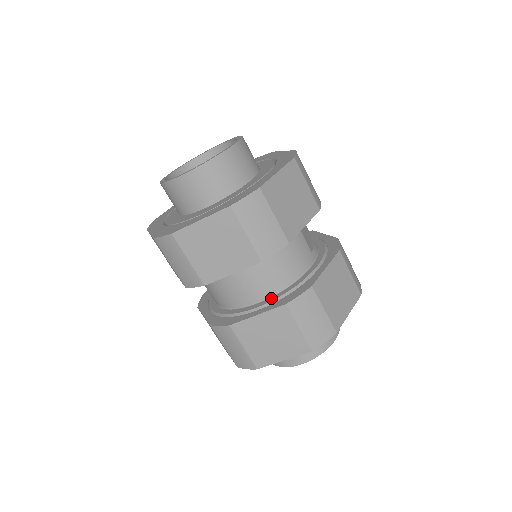
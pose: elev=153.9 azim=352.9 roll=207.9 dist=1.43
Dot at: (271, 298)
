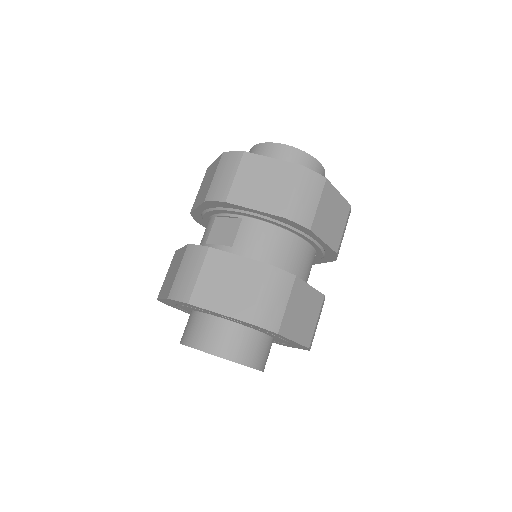
Dot at: occluded
